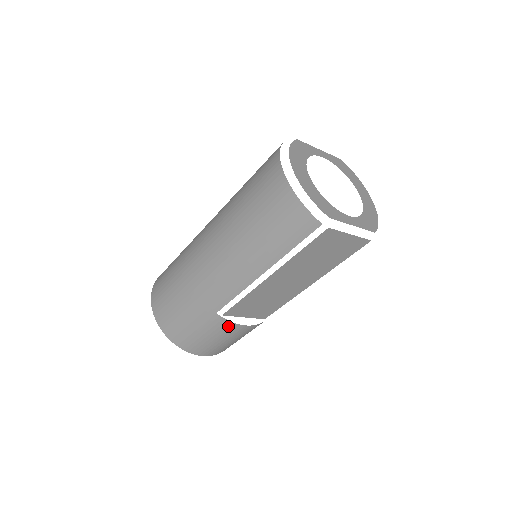
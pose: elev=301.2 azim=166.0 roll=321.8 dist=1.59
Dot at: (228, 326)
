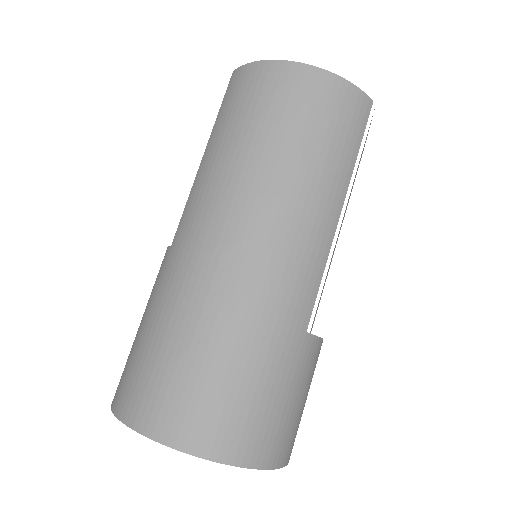
Dot at: (316, 351)
